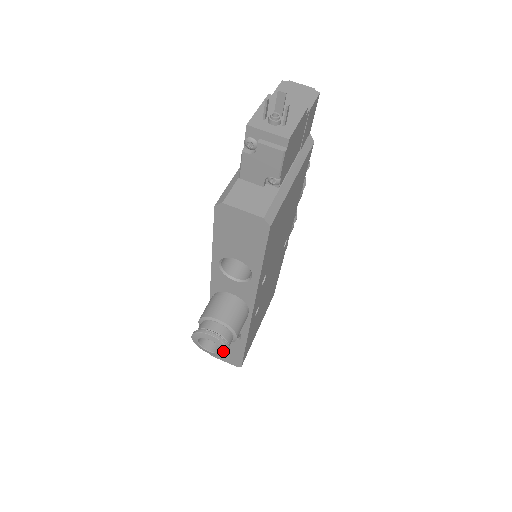
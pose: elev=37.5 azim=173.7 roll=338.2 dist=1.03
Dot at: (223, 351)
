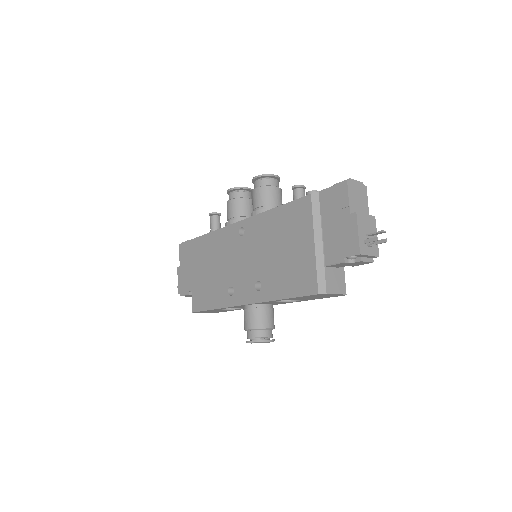
Dot at: occluded
